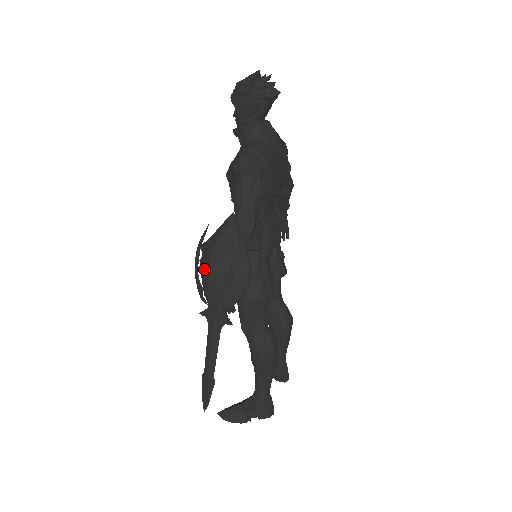
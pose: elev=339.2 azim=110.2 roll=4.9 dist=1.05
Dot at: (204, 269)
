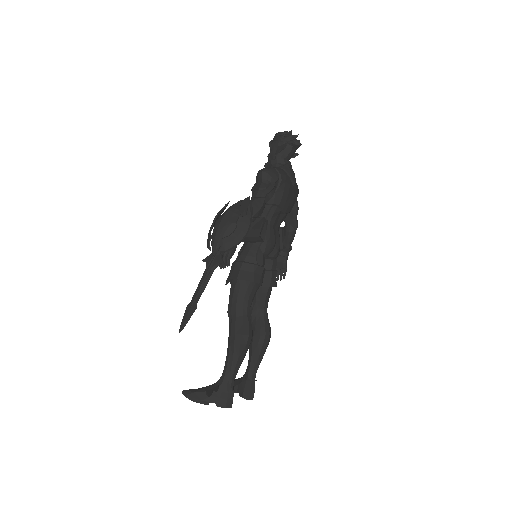
Dot at: (218, 222)
